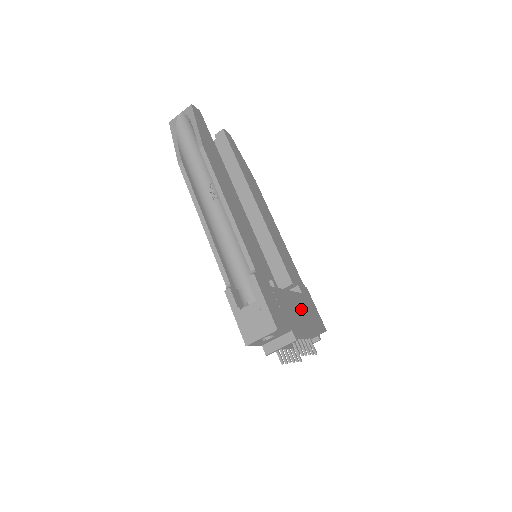
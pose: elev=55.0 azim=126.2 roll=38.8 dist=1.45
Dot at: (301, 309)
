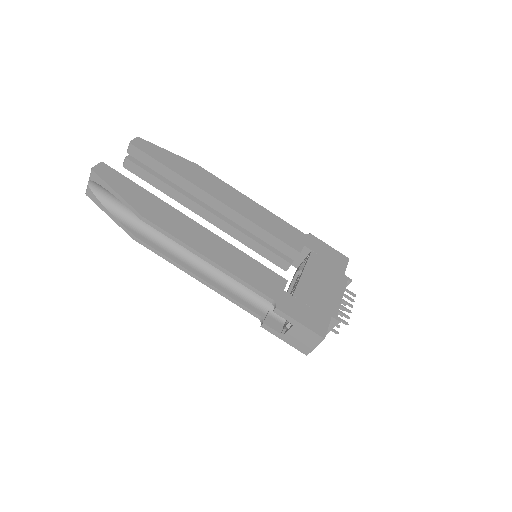
Dot at: (322, 274)
